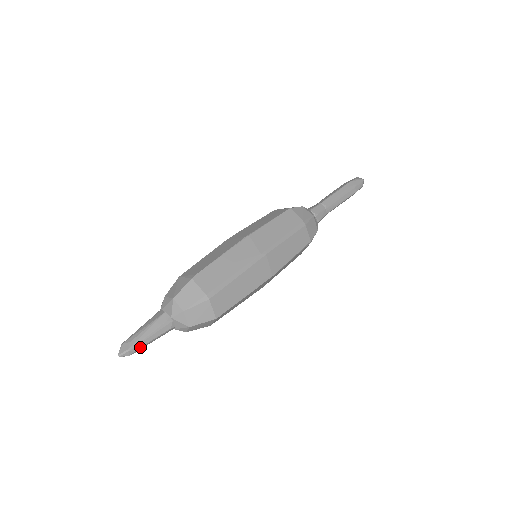
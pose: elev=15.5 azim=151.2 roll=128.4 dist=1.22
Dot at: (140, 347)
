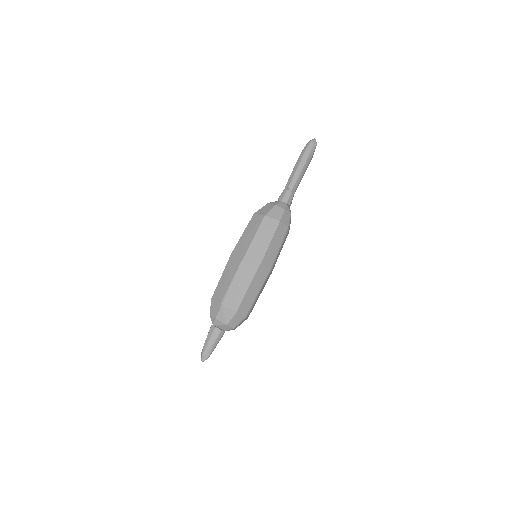
Dot at: occluded
